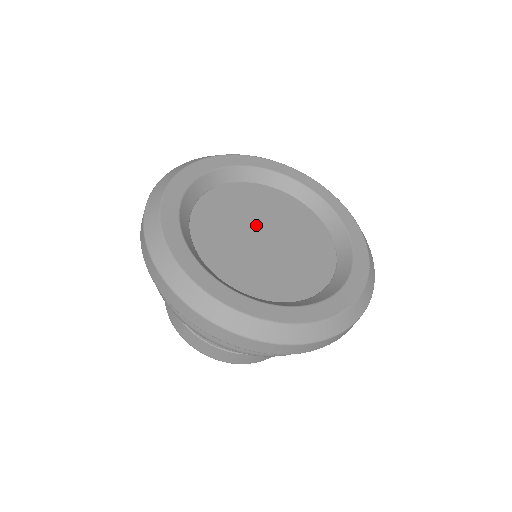
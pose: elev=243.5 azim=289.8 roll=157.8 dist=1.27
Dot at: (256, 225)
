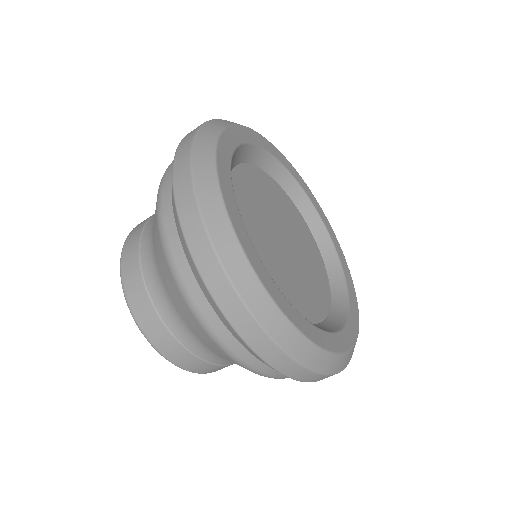
Dot at: (284, 228)
